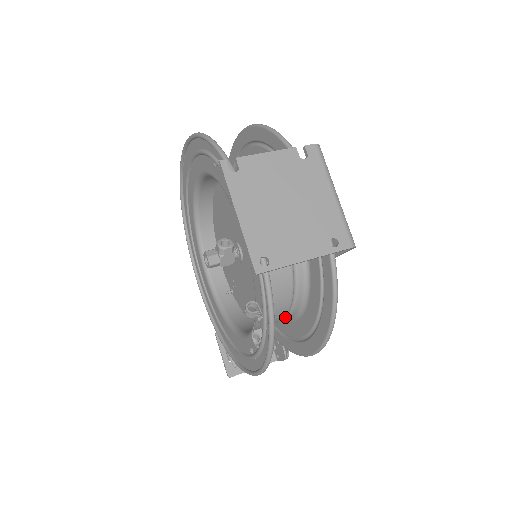
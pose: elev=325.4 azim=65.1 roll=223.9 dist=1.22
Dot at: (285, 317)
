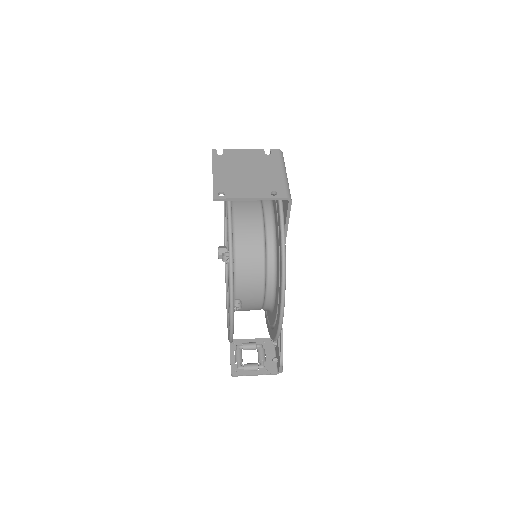
Dot at: (266, 293)
